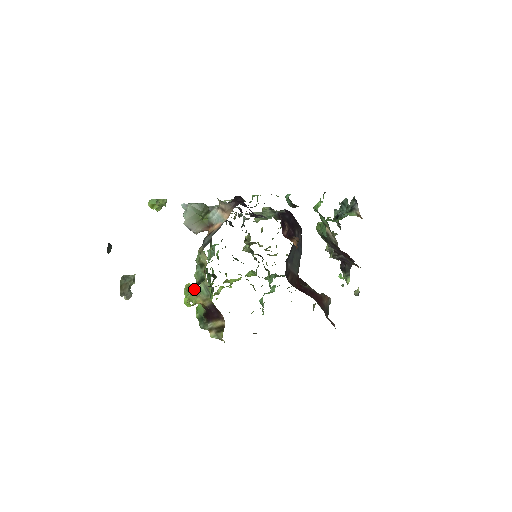
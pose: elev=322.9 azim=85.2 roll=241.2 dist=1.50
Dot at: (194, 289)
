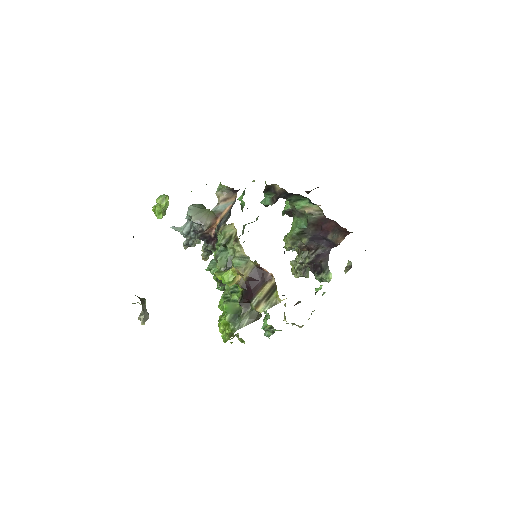
Dot at: (226, 270)
